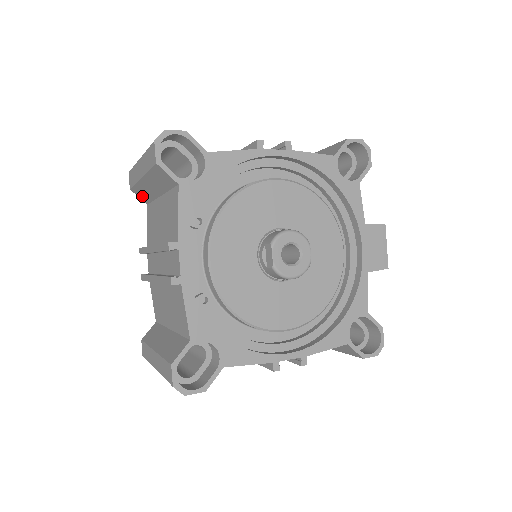
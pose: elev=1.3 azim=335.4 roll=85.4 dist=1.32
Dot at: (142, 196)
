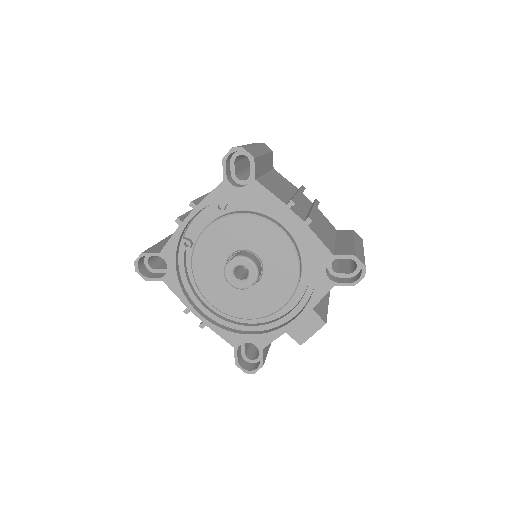
Dot at: occluded
